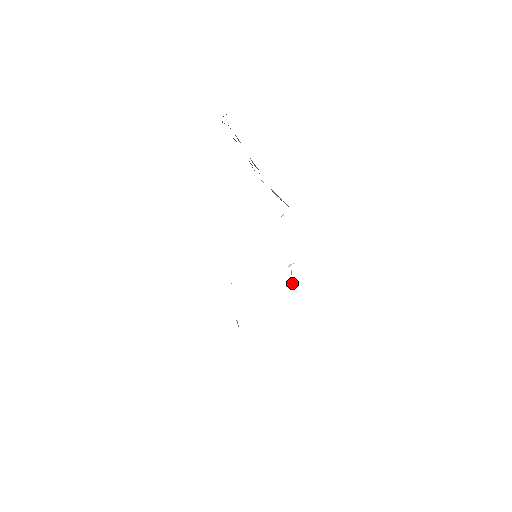
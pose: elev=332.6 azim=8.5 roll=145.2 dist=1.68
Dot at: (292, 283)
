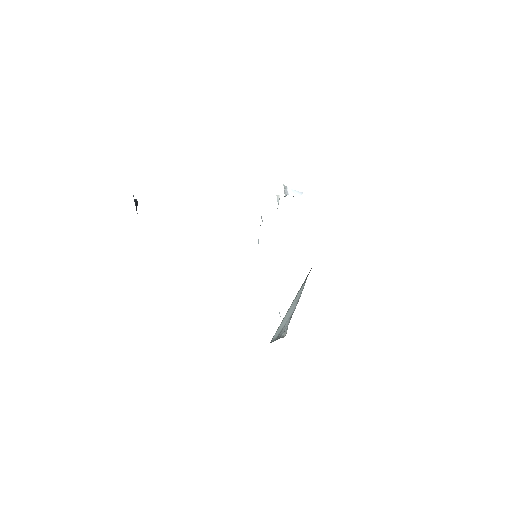
Dot at: (287, 189)
